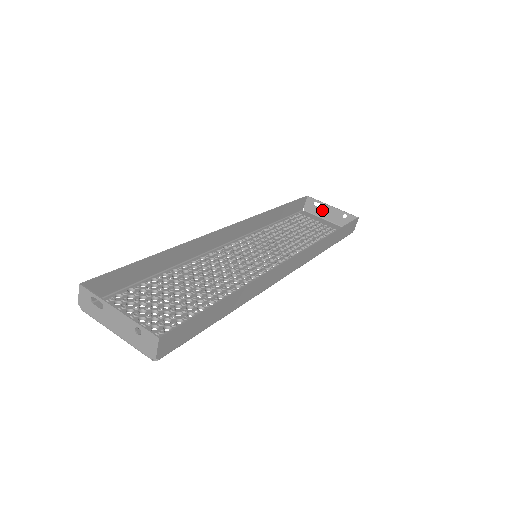
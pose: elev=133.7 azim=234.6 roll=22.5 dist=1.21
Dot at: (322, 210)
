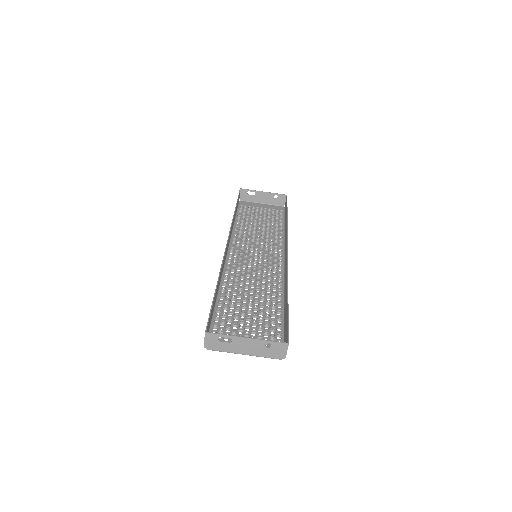
Dot at: (256, 196)
